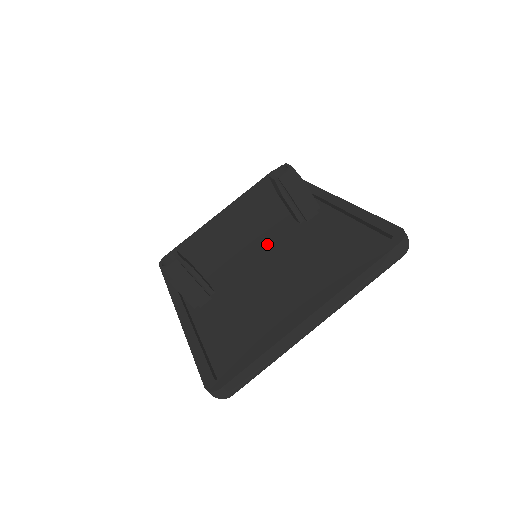
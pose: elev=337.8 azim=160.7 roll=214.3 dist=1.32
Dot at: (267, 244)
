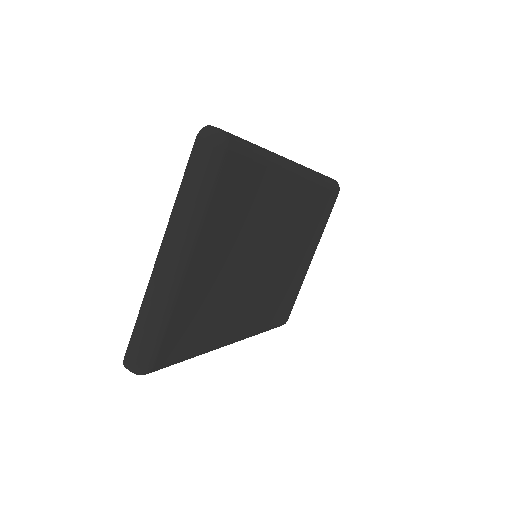
Dot at: occluded
